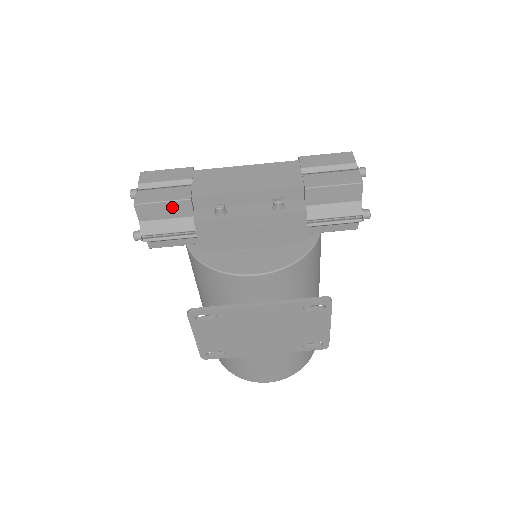
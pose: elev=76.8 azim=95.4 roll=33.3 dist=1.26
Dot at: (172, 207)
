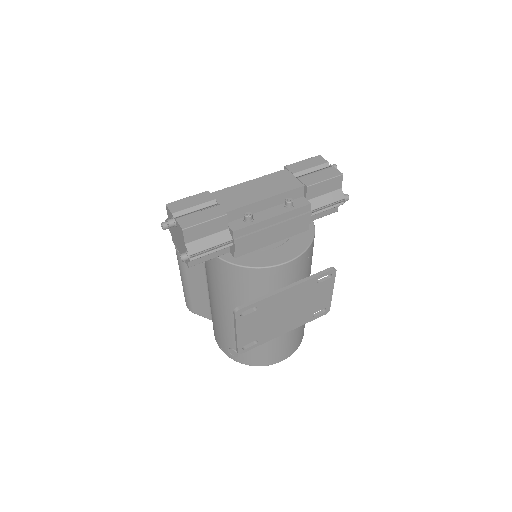
Dot at: (212, 225)
